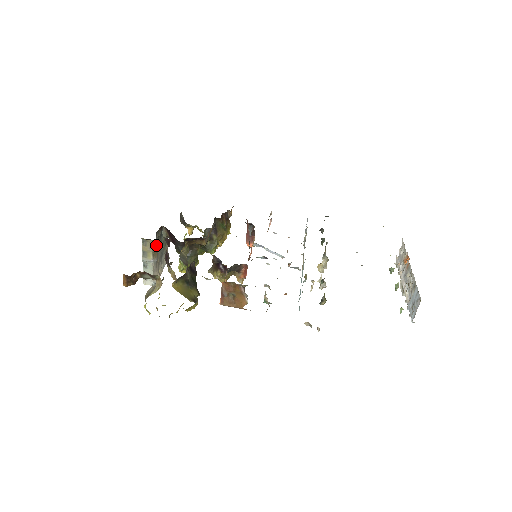
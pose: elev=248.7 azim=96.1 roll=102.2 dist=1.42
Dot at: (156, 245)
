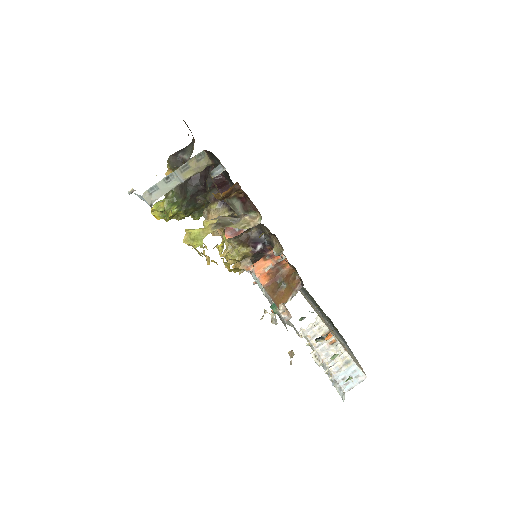
Dot at: occluded
